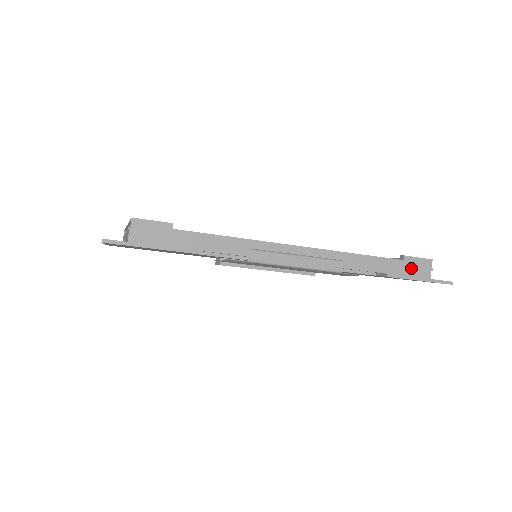
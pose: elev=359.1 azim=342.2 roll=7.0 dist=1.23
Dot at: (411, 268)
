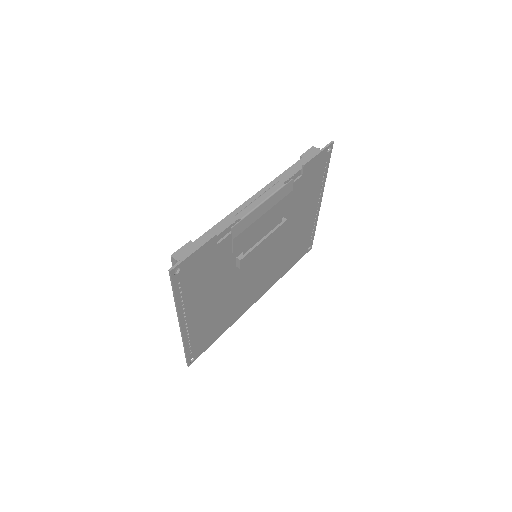
Dot at: (310, 156)
